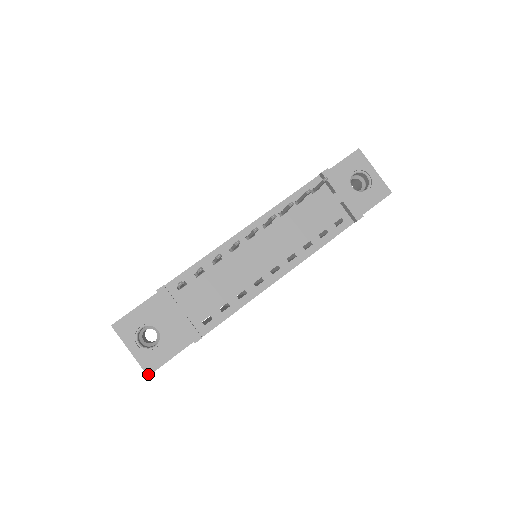
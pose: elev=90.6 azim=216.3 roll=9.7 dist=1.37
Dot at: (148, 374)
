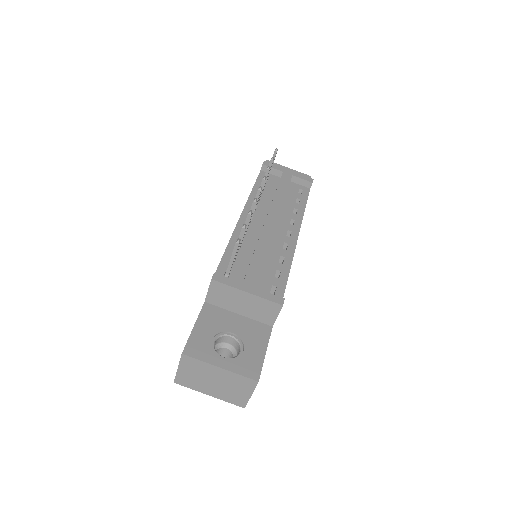
Dot at: (257, 379)
